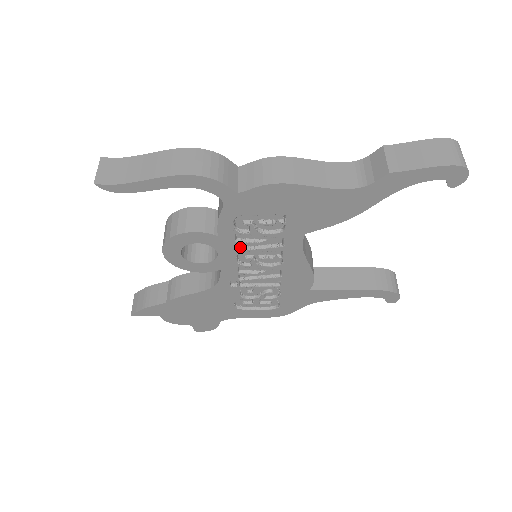
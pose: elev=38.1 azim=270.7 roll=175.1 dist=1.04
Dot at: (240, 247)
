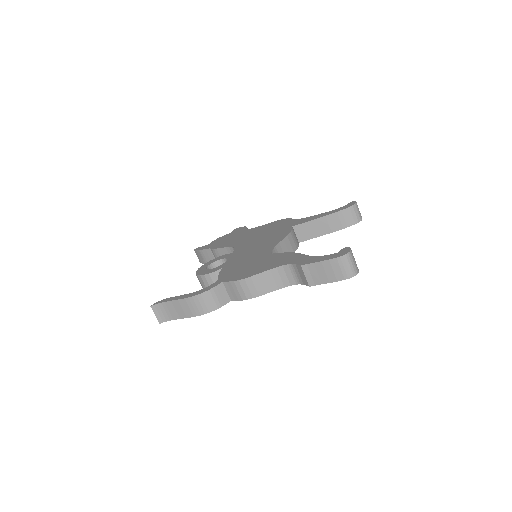
Dot at: occluded
